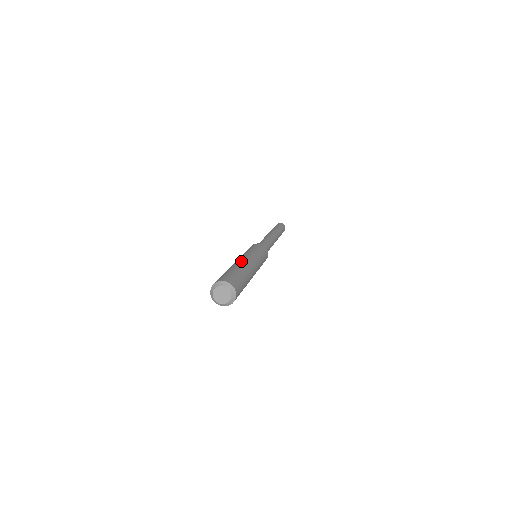
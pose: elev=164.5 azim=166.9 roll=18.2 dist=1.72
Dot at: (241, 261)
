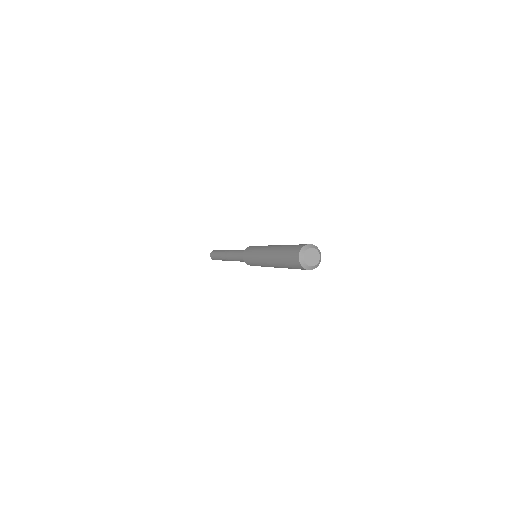
Dot at: occluded
